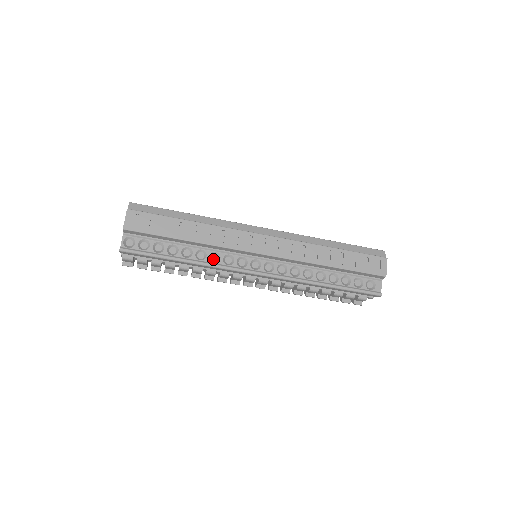
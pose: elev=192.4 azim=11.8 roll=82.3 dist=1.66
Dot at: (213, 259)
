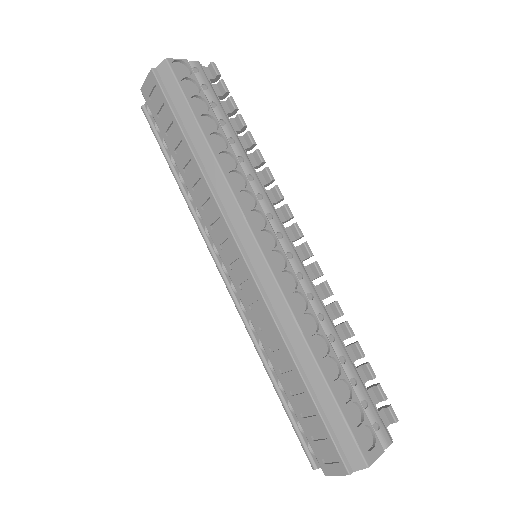
Dot at: occluded
